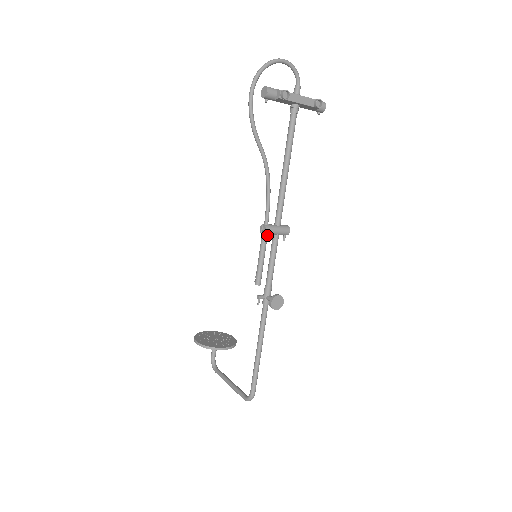
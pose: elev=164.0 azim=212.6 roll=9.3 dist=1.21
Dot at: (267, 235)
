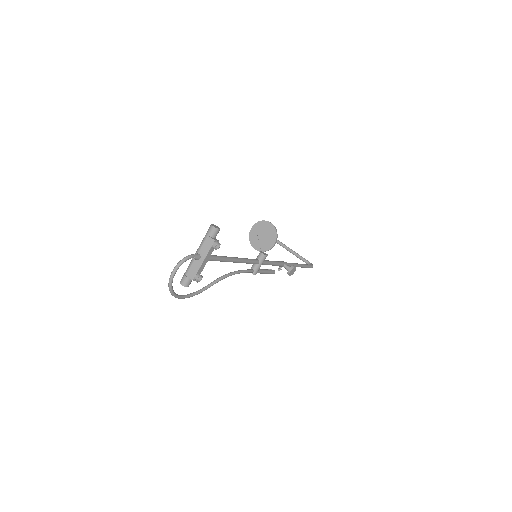
Dot at: (257, 271)
